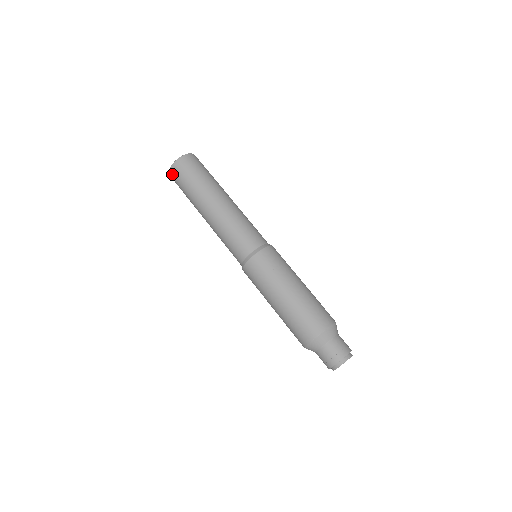
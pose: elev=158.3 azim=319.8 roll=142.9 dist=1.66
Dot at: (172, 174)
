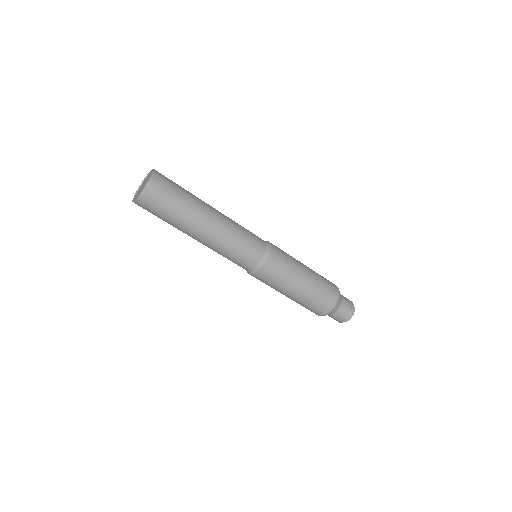
Dot at: (146, 198)
